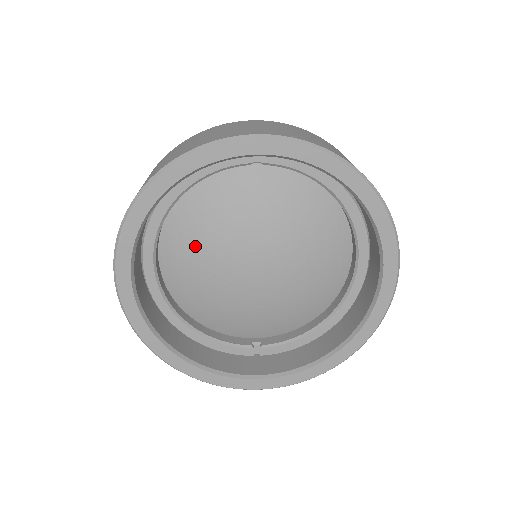
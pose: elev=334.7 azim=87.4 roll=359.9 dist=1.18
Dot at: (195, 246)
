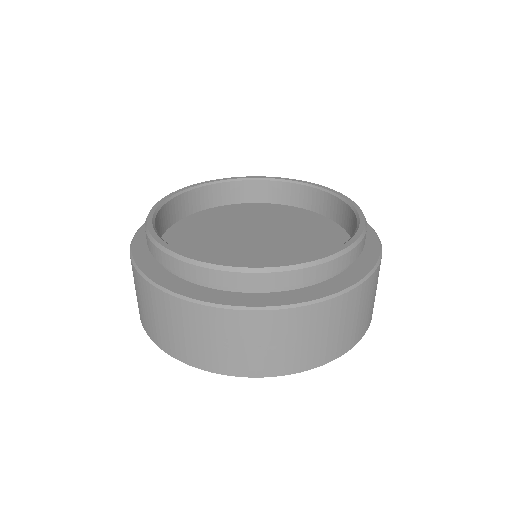
Dot at: occluded
